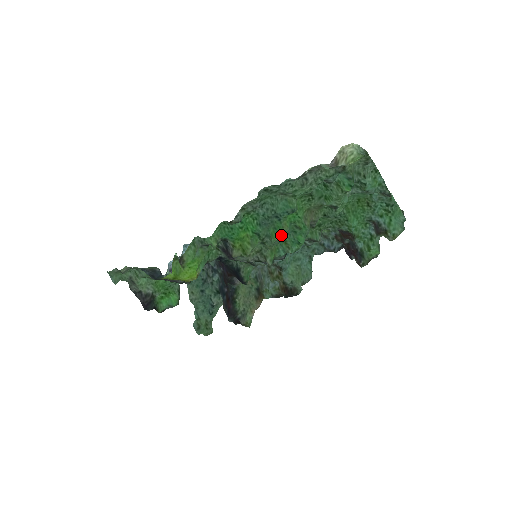
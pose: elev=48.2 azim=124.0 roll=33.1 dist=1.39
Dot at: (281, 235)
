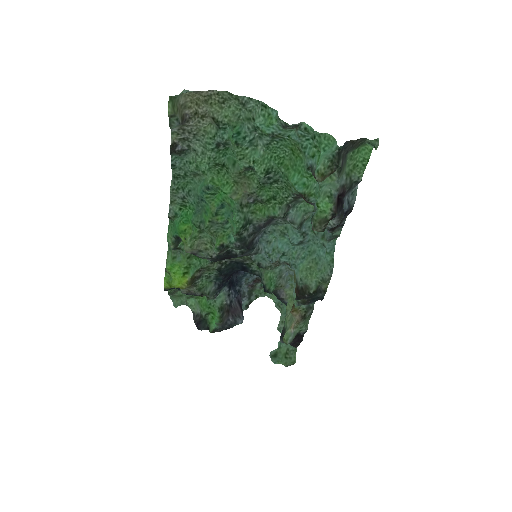
Dot at: (212, 217)
